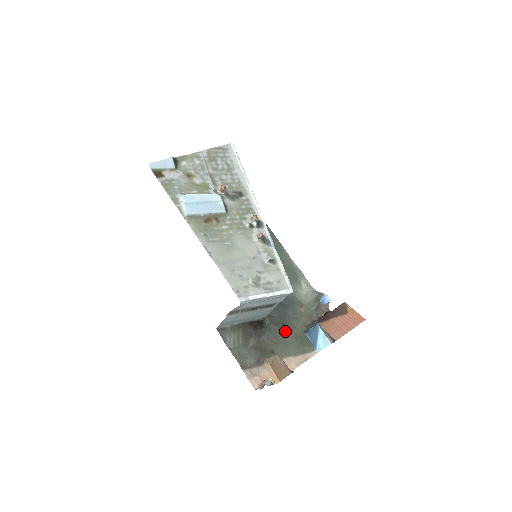
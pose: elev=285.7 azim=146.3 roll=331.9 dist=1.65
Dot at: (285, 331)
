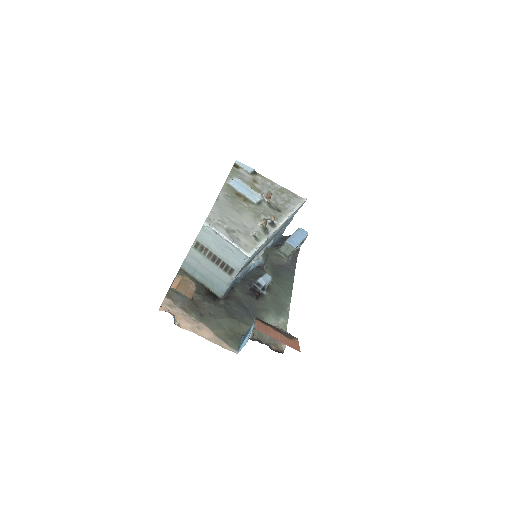
Dot at: (228, 318)
